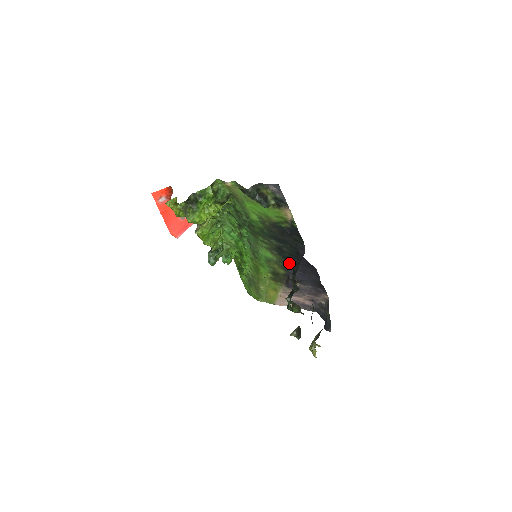
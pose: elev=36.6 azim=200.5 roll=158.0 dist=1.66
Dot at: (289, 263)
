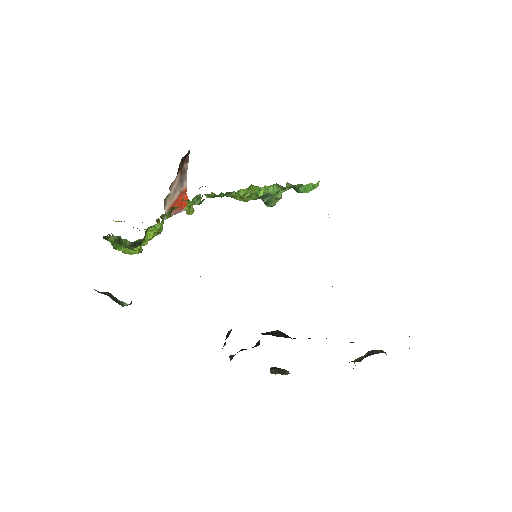
Dot at: occluded
